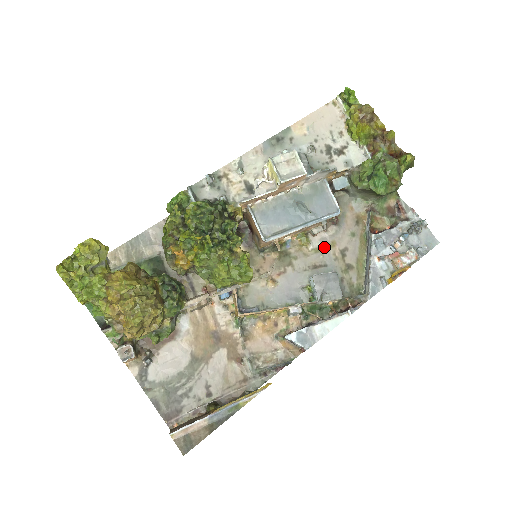
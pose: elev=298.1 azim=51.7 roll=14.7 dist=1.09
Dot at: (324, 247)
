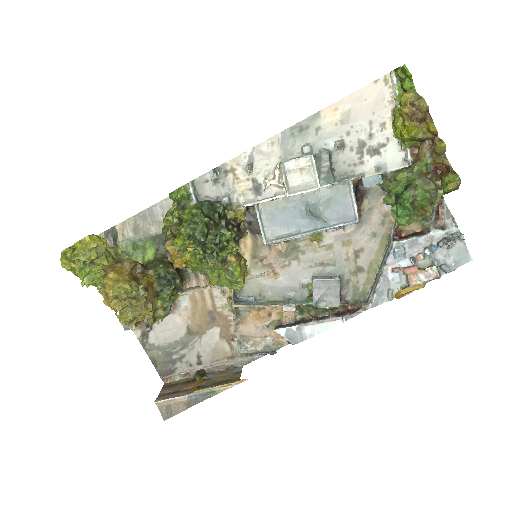
Dot at: (337, 245)
